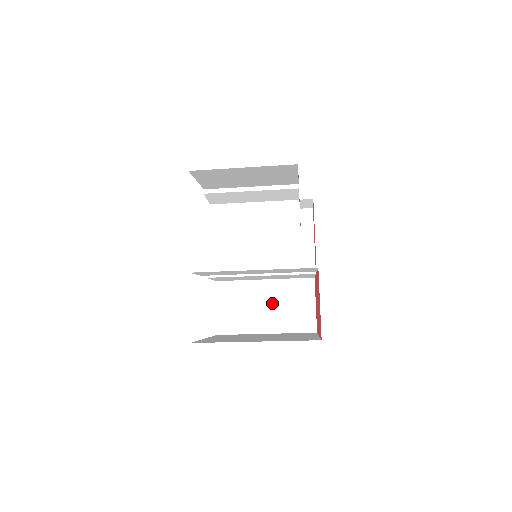
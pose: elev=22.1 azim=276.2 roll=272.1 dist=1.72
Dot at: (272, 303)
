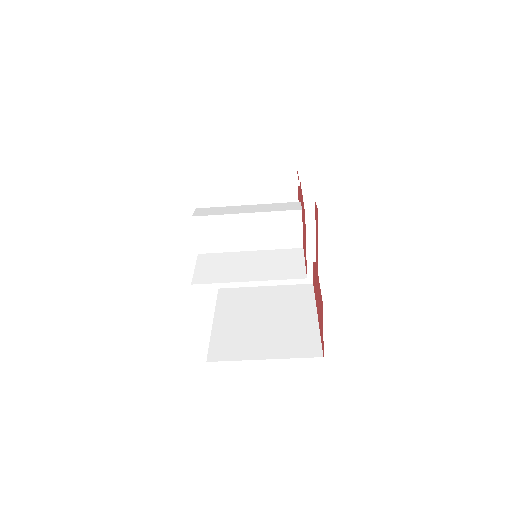
Dot at: occluded
